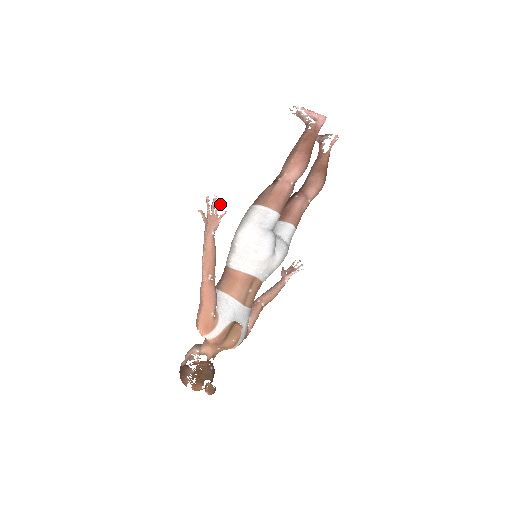
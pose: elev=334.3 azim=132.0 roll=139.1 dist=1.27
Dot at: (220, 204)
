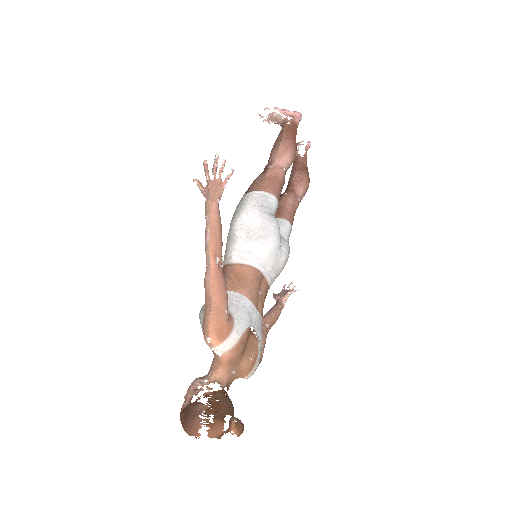
Dot at: (224, 164)
